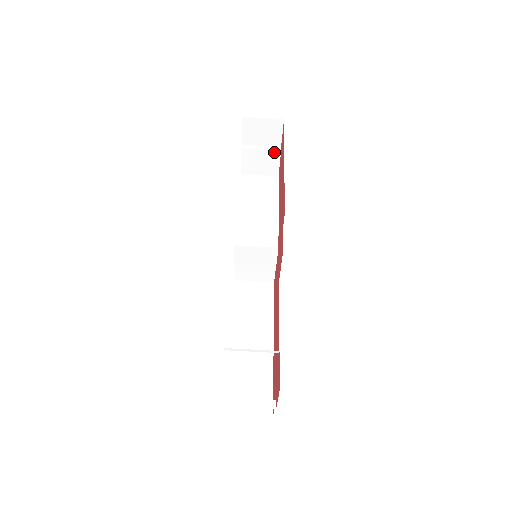
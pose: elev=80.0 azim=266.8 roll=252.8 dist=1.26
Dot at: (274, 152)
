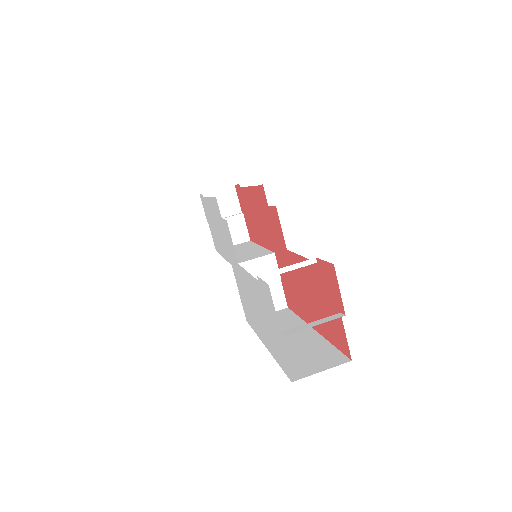
Dot at: (237, 217)
